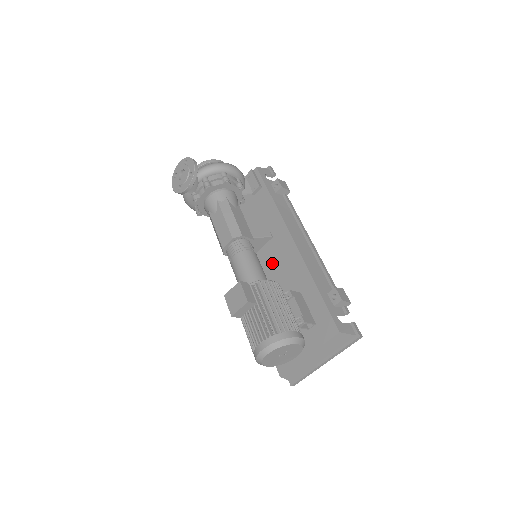
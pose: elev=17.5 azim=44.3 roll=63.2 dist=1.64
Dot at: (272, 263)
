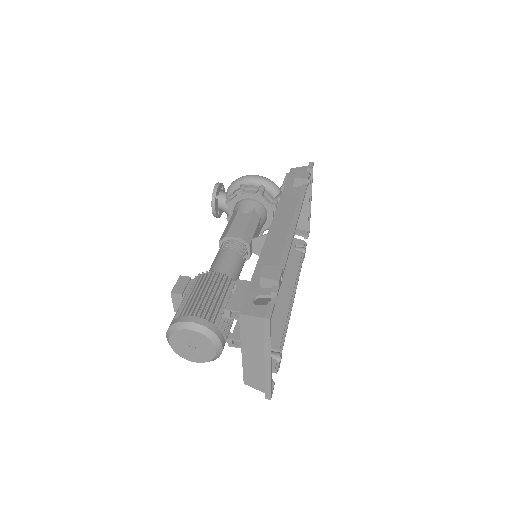
Dot at: occluded
